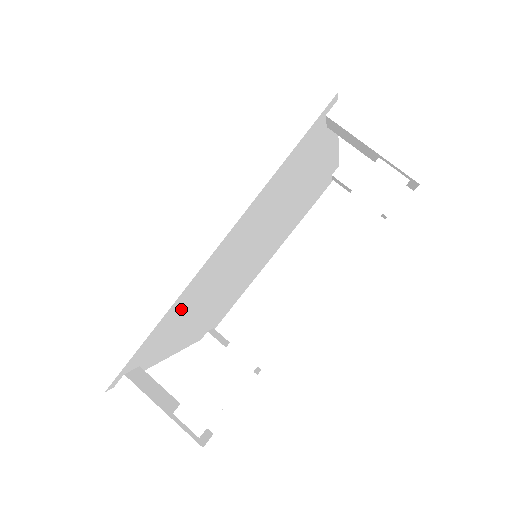
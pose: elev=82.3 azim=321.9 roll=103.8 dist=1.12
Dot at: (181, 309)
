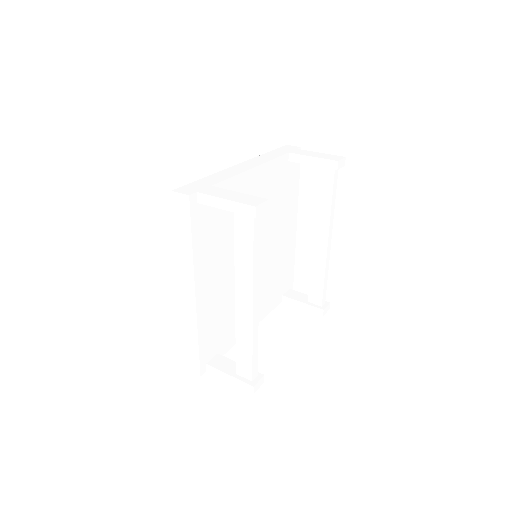
Dot at: (213, 321)
